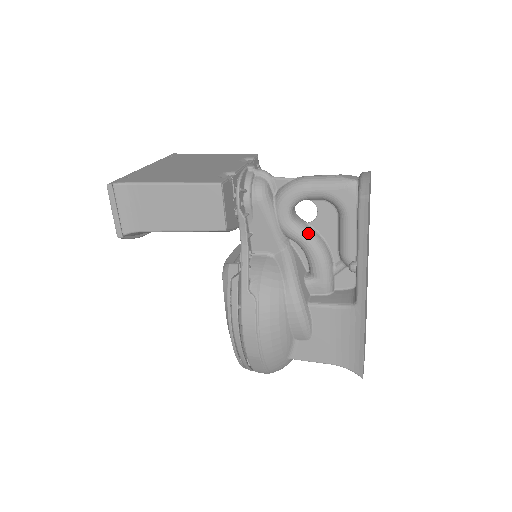
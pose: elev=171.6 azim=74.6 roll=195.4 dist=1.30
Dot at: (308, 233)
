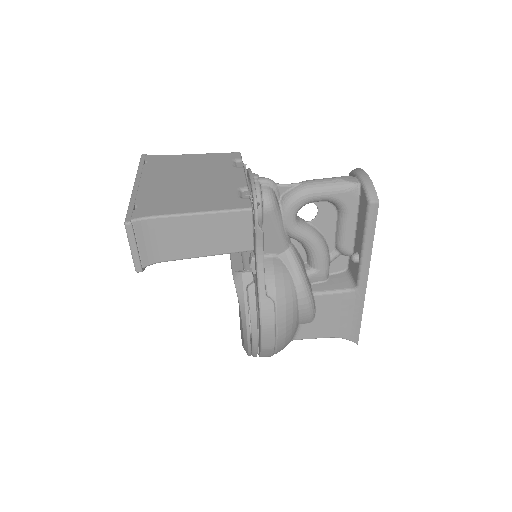
Dot at: (311, 232)
